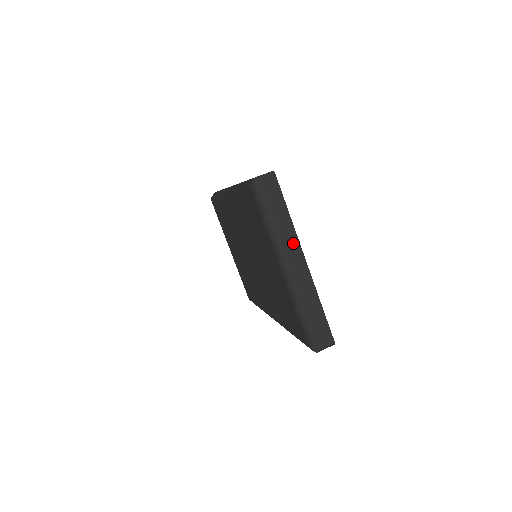
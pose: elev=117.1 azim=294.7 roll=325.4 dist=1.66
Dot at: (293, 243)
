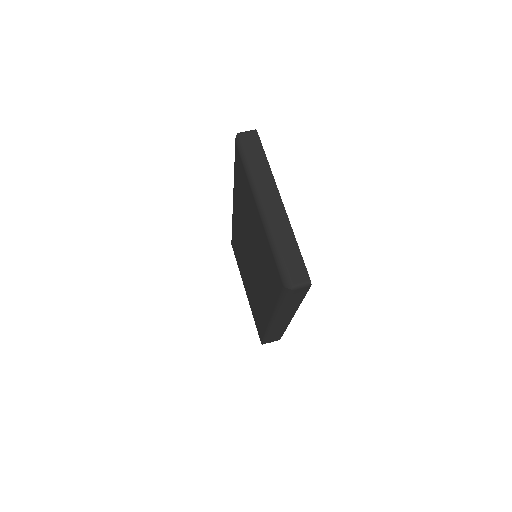
Dot at: (270, 184)
